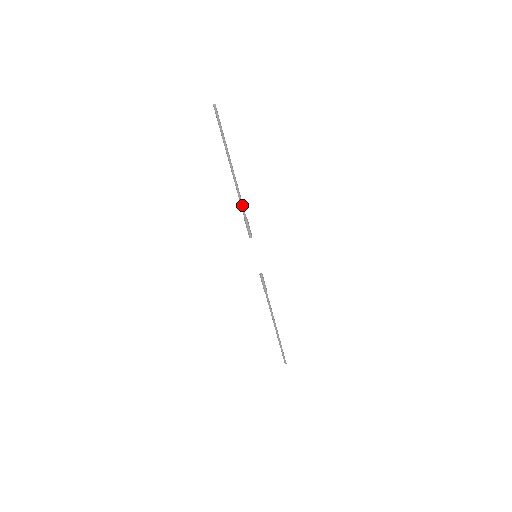
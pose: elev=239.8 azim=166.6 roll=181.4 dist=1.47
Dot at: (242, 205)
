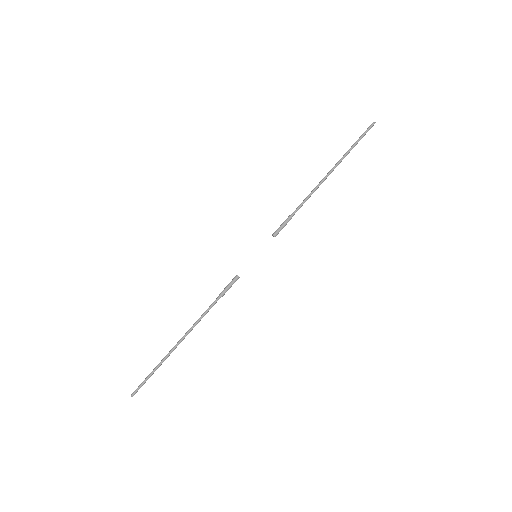
Dot at: (302, 204)
